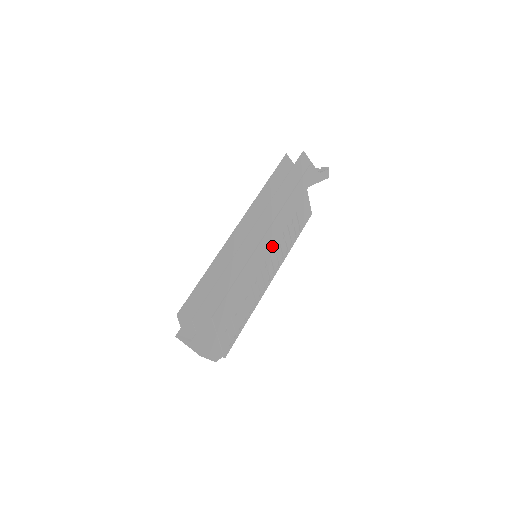
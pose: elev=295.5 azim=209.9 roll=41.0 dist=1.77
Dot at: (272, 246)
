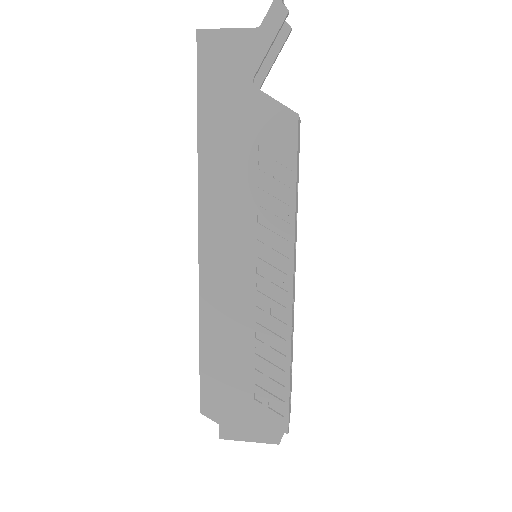
Dot at: (253, 236)
